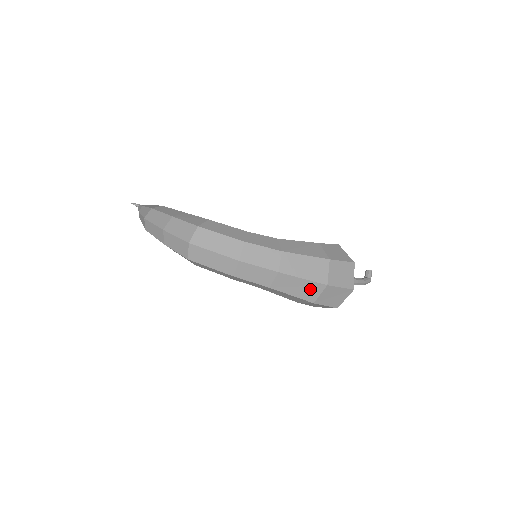
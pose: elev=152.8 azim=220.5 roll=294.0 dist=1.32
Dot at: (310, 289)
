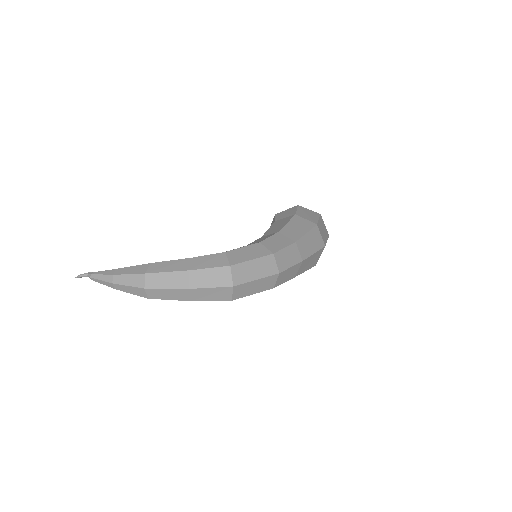
Dot at: (316, 257)
